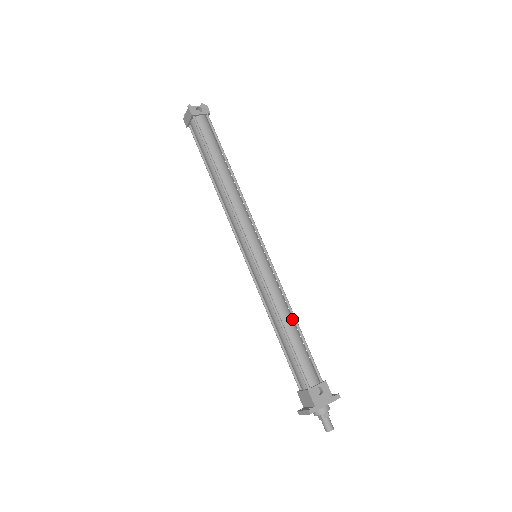
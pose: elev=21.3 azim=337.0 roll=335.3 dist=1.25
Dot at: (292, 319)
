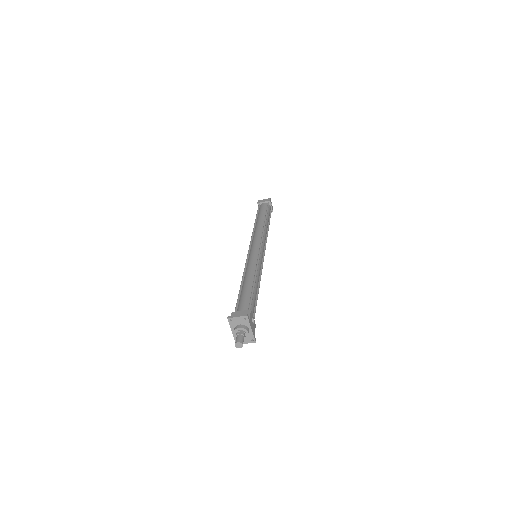
Dot at: (257, 288)
